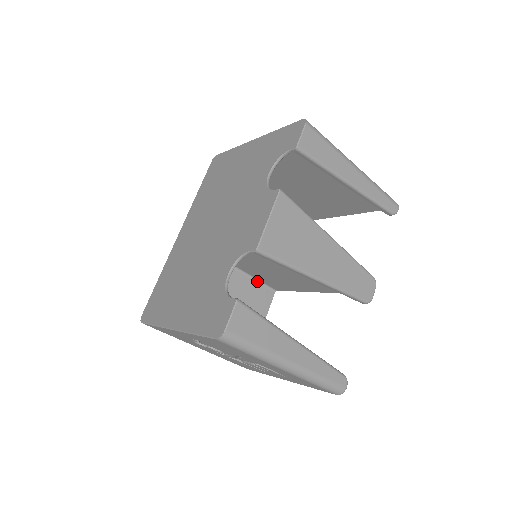
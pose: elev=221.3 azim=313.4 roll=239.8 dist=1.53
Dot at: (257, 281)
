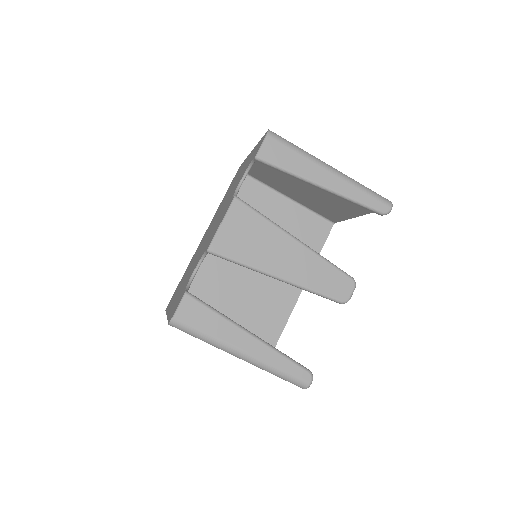
Dot at: occluded
